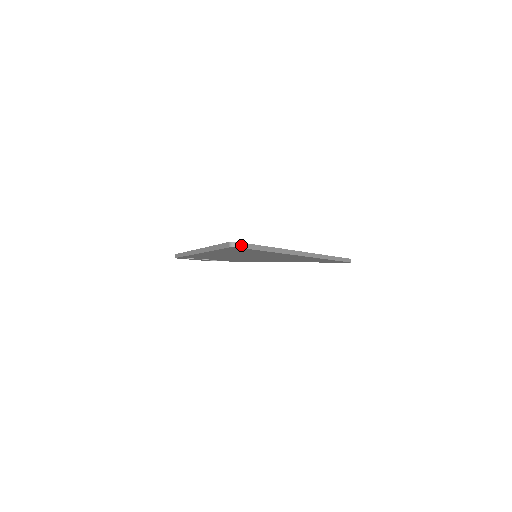
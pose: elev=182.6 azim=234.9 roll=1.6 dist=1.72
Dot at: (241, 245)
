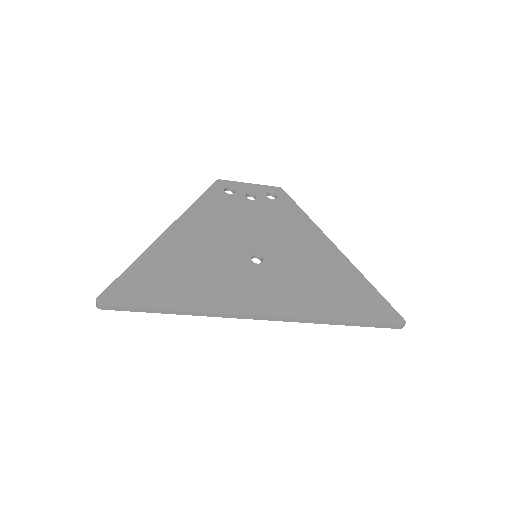
Dot at: (108, 308)
